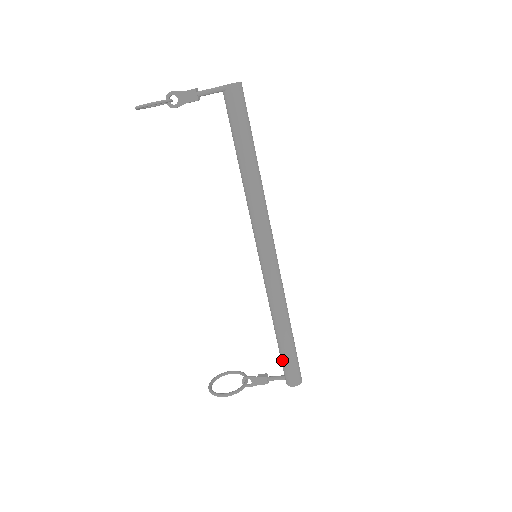
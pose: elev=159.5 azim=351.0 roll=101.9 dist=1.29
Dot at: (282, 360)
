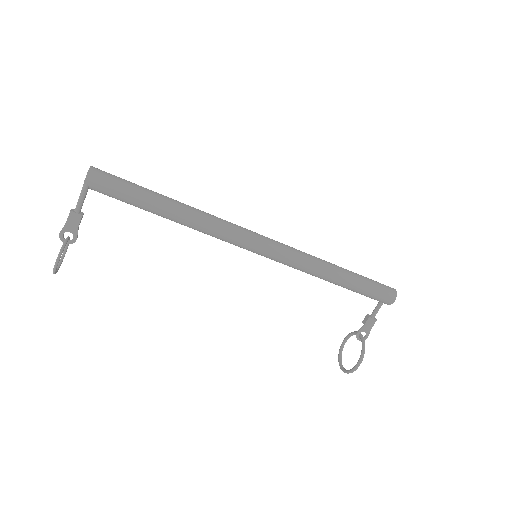
Dot at: (364, 295)
